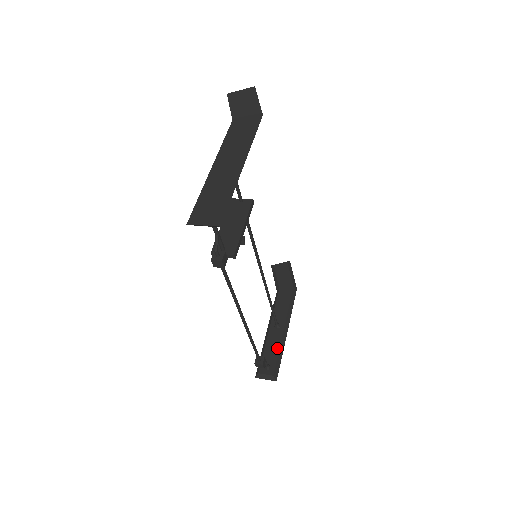
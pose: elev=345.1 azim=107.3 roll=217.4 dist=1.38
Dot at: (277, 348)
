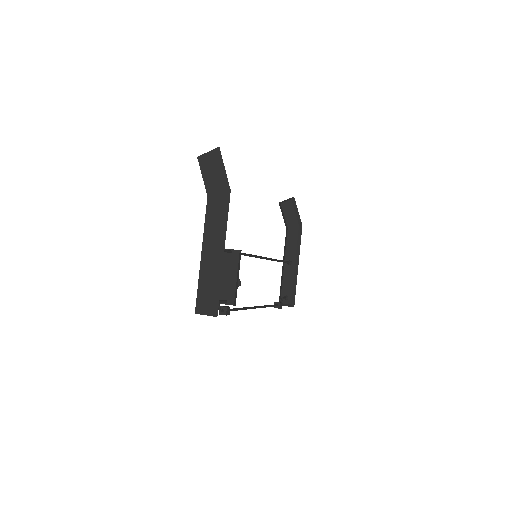
Dot at: (291, 282)
